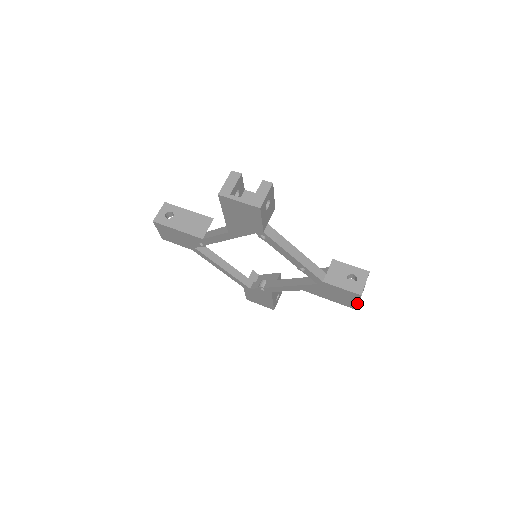
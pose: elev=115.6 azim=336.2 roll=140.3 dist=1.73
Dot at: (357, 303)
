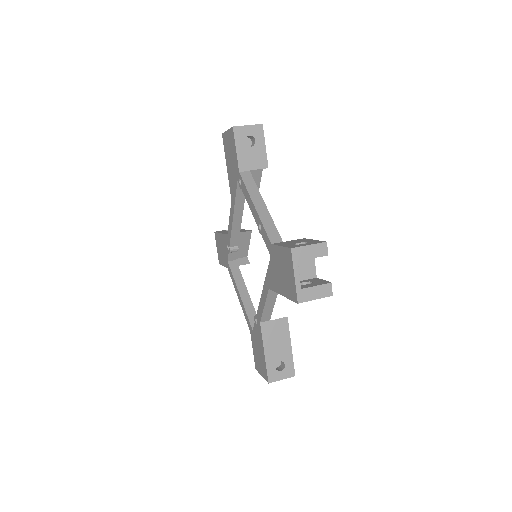
Dot at: (294, 279)
